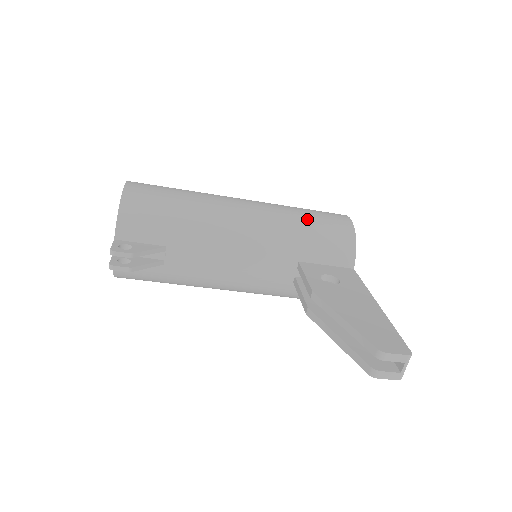
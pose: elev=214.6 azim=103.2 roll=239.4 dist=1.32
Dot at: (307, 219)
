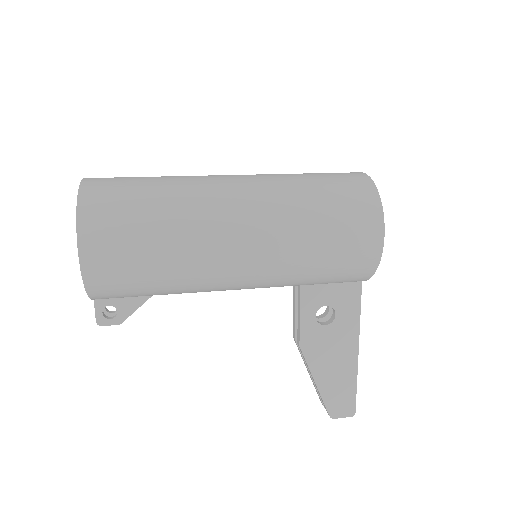
Dot at: (322, 261)
